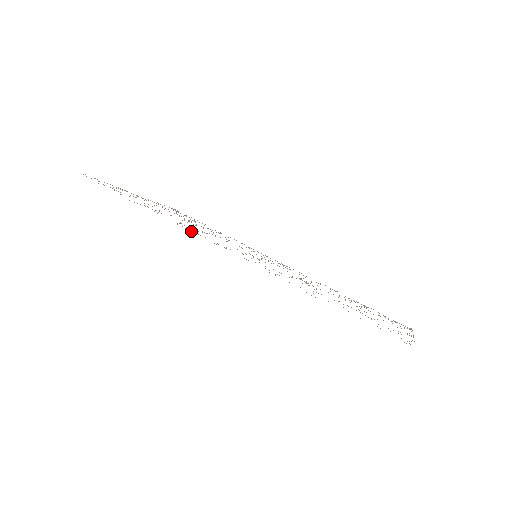
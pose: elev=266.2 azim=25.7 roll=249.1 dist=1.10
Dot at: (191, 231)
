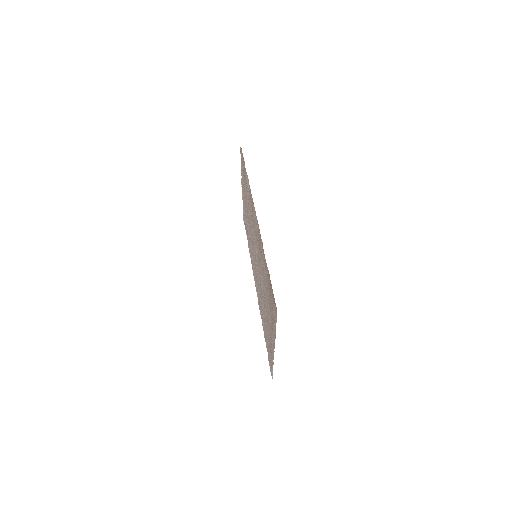
Dot at: (253, 202)
